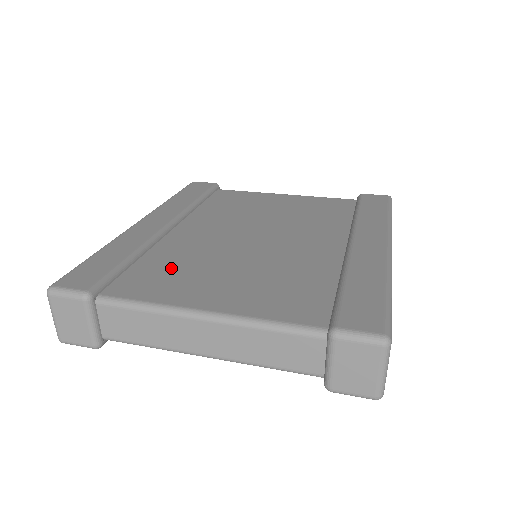
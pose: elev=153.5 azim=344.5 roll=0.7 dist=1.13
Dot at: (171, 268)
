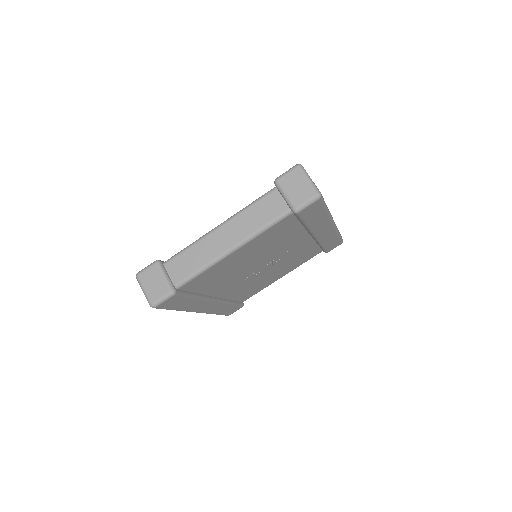
Dot at: occluded
